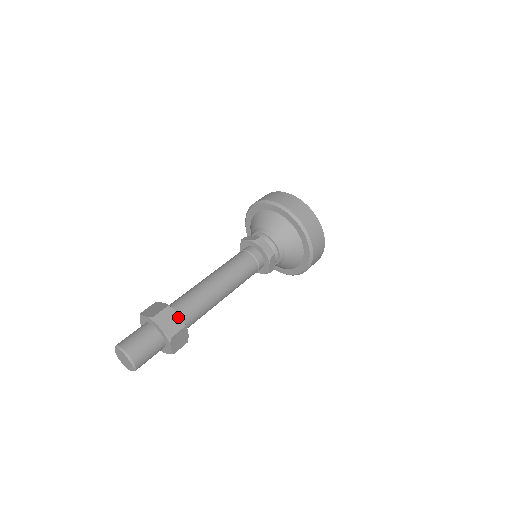
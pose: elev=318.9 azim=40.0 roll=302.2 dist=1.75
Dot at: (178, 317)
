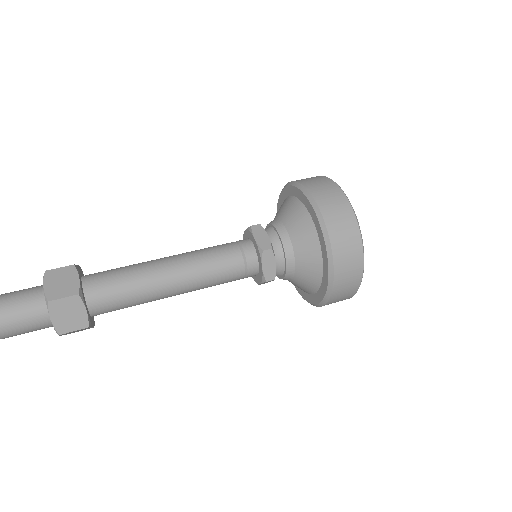
Dot at: (76, 281)
